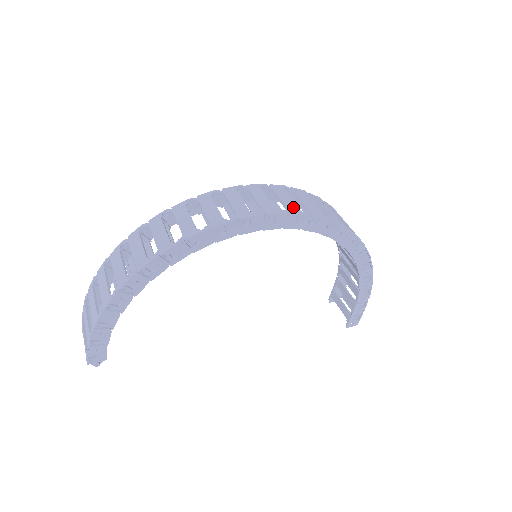
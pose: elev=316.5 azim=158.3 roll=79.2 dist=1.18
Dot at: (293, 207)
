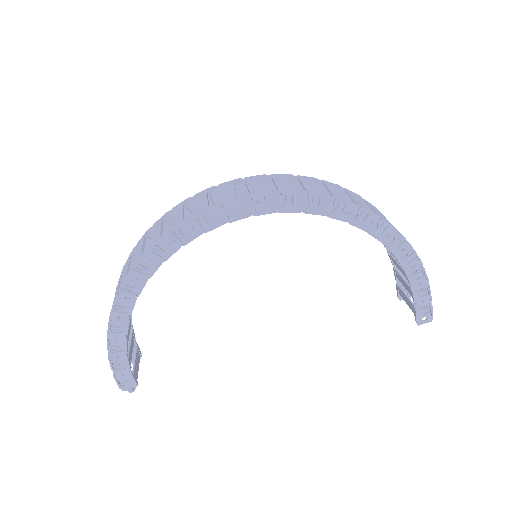
Dot at: (259, 191)
